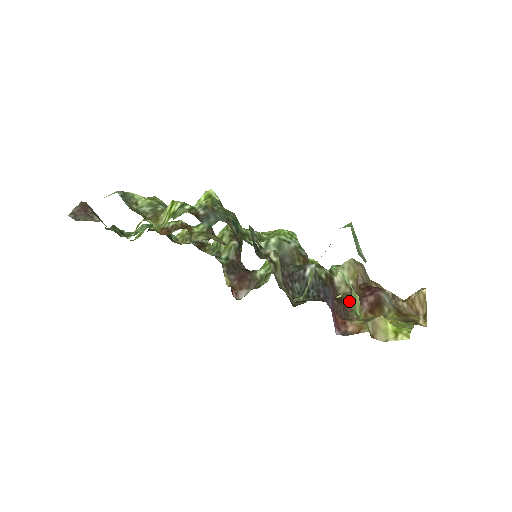
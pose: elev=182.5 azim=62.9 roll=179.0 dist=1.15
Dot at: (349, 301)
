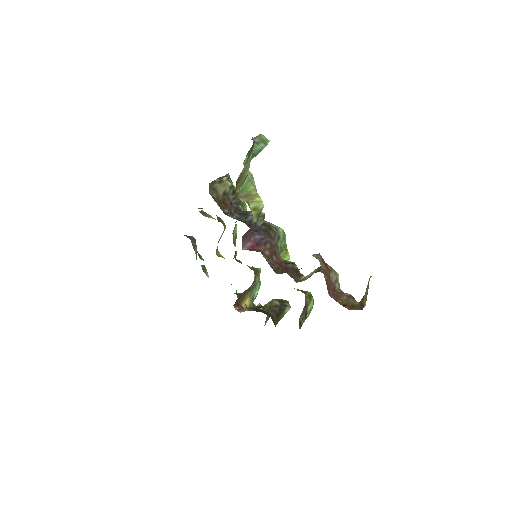
Dot at: occluded
